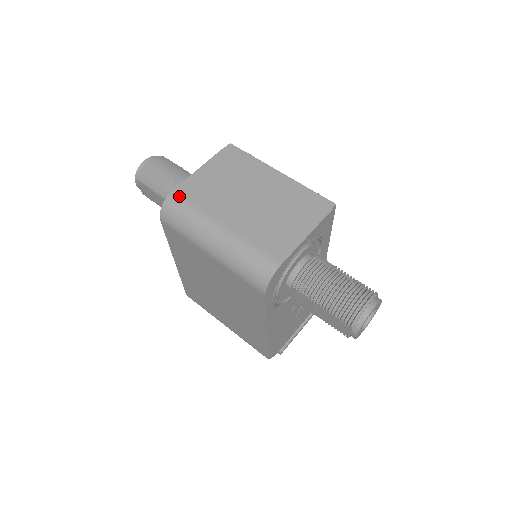
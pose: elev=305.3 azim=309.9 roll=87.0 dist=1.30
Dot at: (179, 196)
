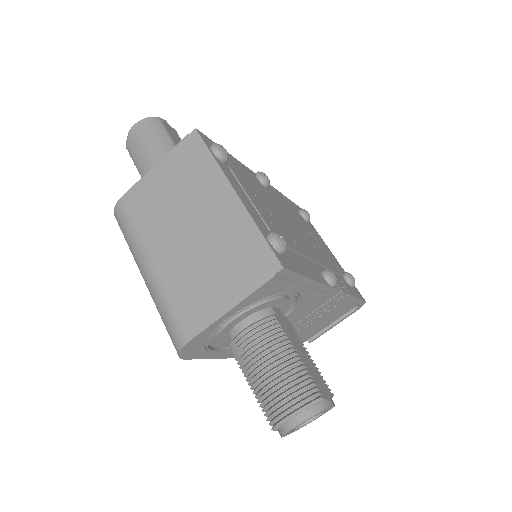
Dot at: (124, 208)
